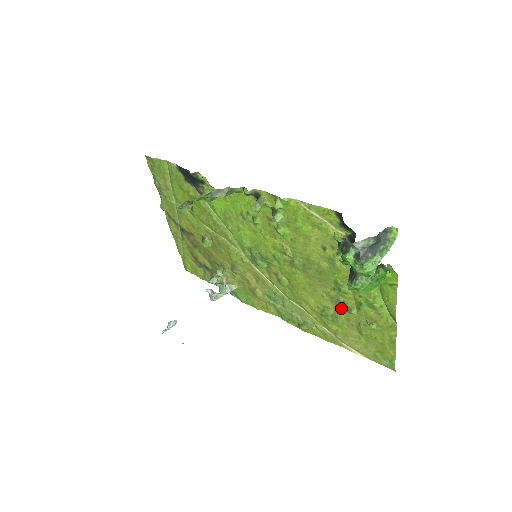
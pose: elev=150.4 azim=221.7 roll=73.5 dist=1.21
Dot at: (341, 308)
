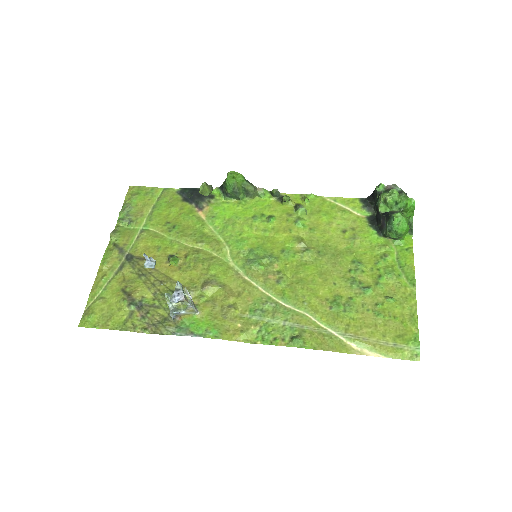
Dot at: (356, 291)
